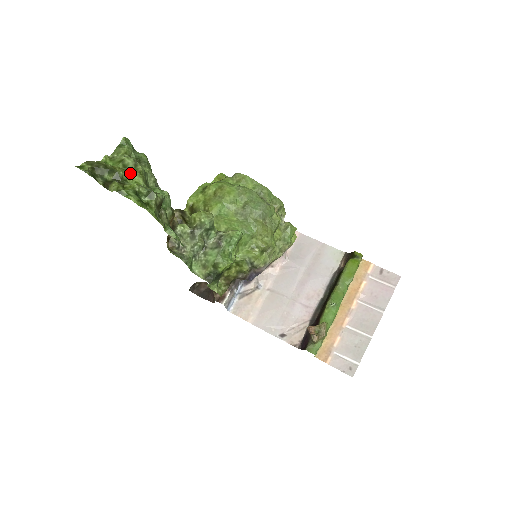
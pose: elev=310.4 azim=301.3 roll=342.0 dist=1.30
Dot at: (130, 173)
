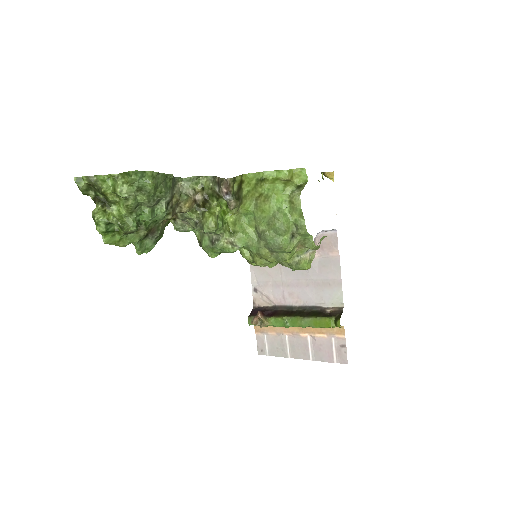
Dot at: (120, 201)
